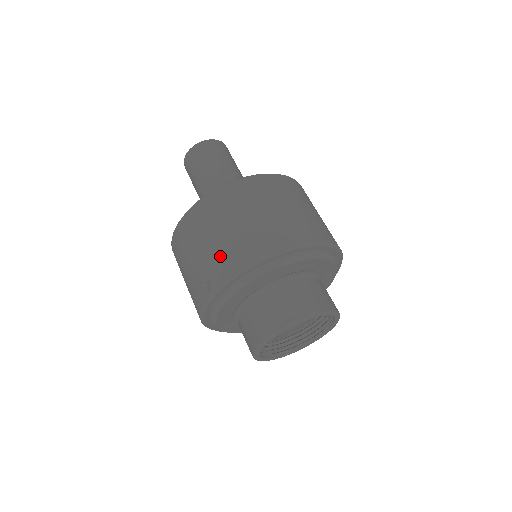
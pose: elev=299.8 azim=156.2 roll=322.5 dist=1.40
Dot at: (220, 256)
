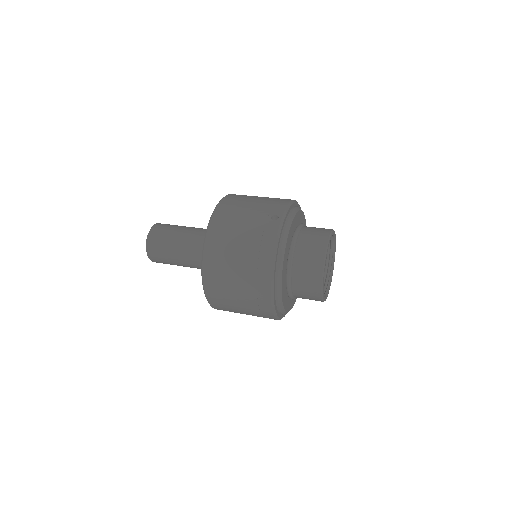
Dot at: (269, 204)
